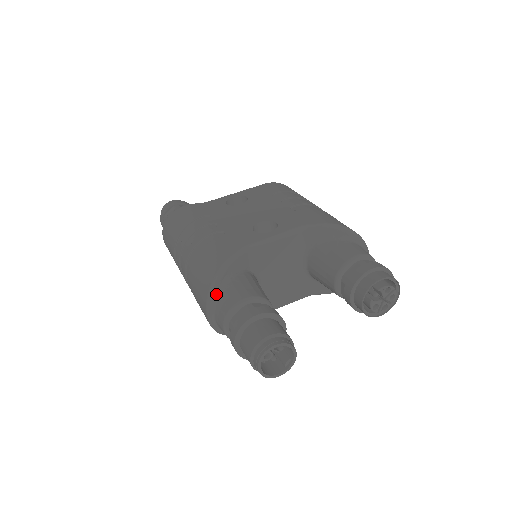
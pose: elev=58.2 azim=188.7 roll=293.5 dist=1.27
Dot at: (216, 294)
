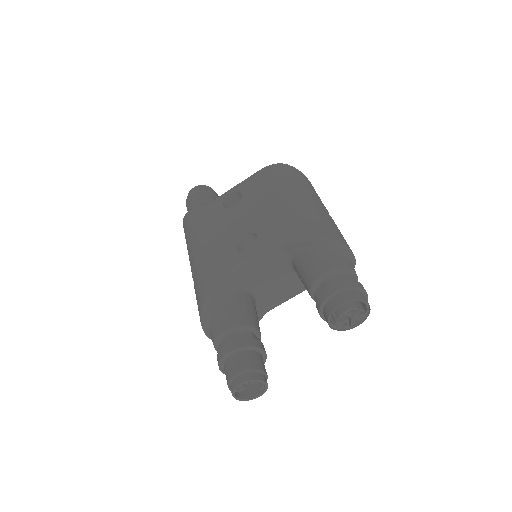
Dot at: (207, 322)
